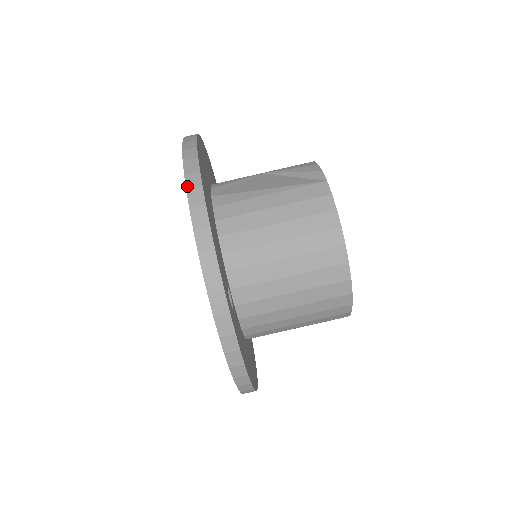
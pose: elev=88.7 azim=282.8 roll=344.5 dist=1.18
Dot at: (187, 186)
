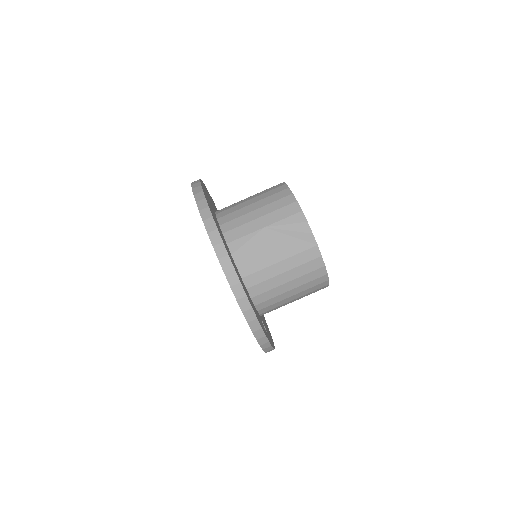
Dot at: (242, 309)
